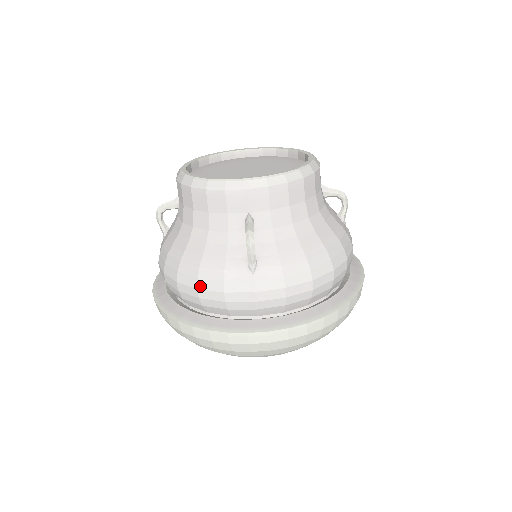
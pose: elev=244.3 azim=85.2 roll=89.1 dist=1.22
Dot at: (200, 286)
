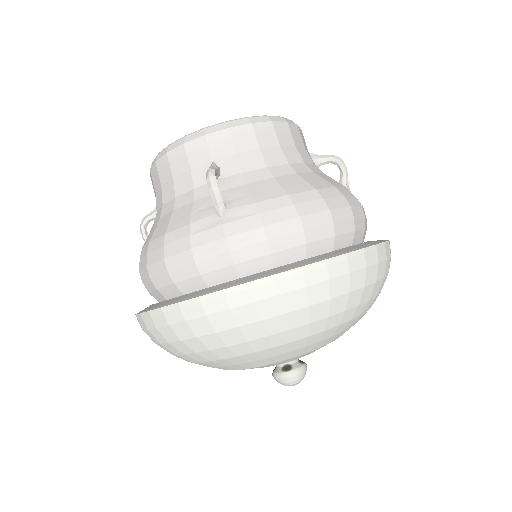
Dot at: (166, 254)
